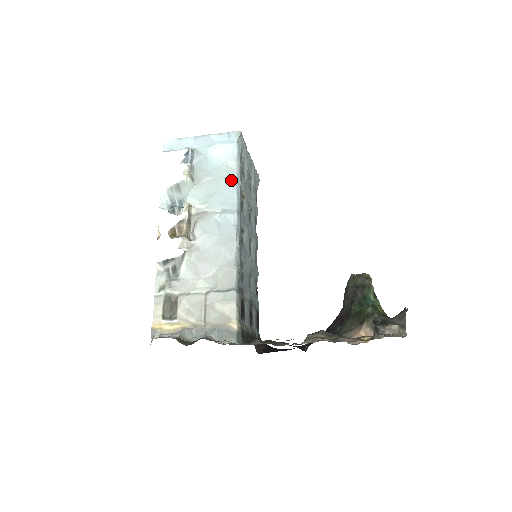
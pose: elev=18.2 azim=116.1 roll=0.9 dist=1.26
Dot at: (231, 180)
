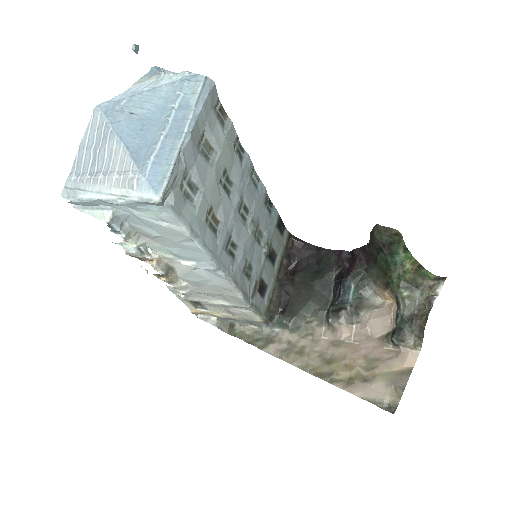
Dot at: (187, 241)
